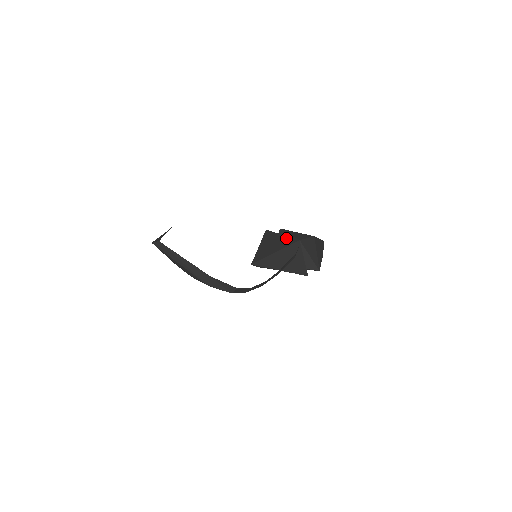
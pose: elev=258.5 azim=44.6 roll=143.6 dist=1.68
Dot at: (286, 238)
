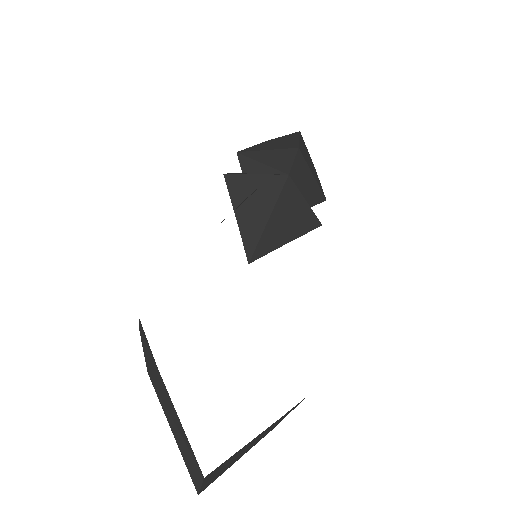
Dot at: (266, 180)
